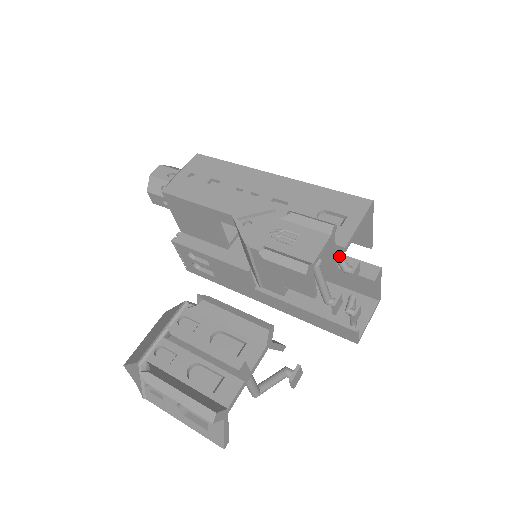
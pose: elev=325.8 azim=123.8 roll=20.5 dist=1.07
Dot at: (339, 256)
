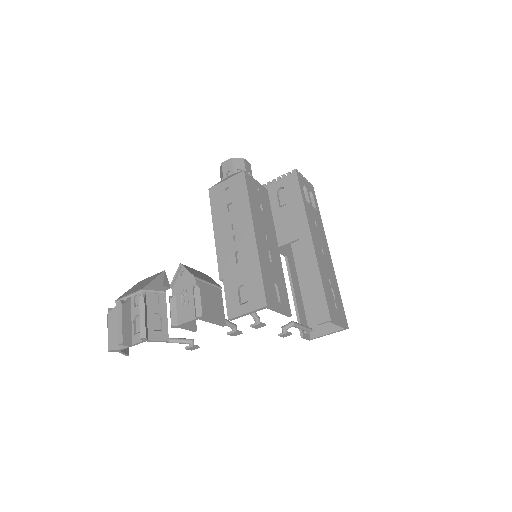
Dot at: occluded
